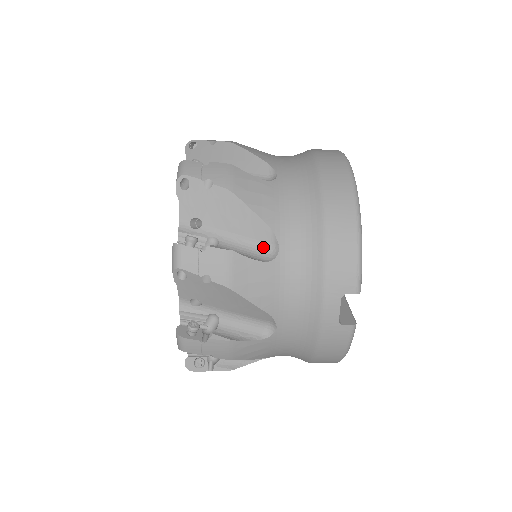
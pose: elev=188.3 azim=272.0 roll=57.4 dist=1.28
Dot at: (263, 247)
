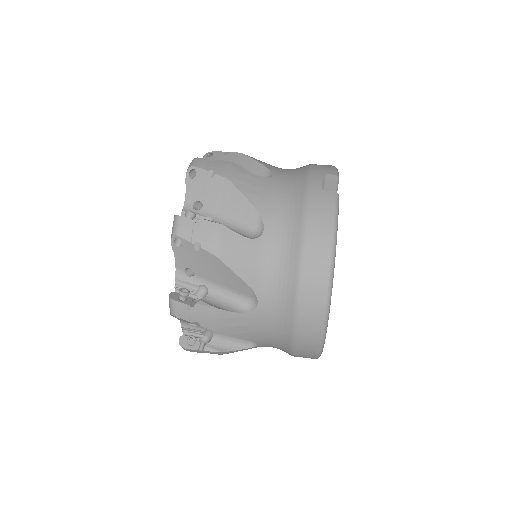
Dot at: occluded
